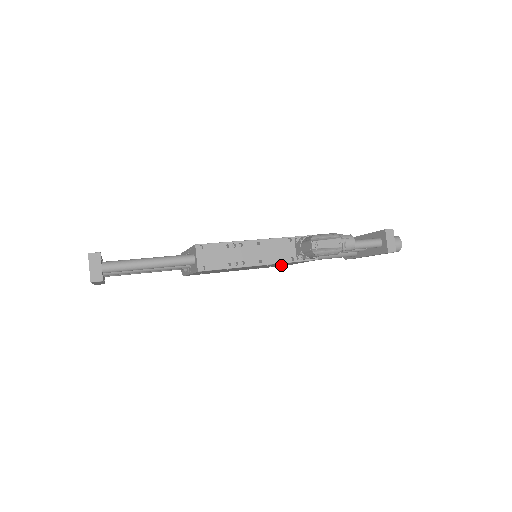
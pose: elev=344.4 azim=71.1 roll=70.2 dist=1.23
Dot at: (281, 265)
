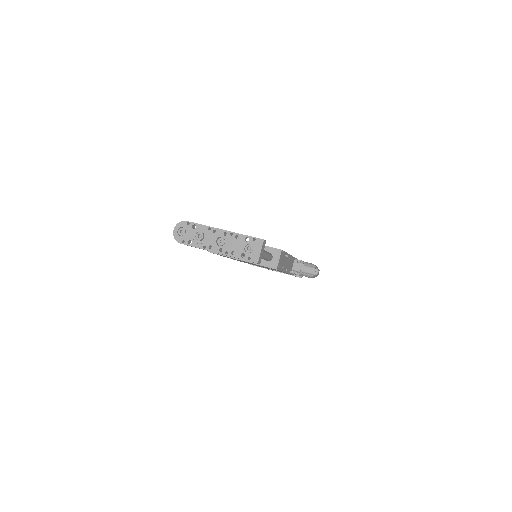
Dot at: (252, 264)
